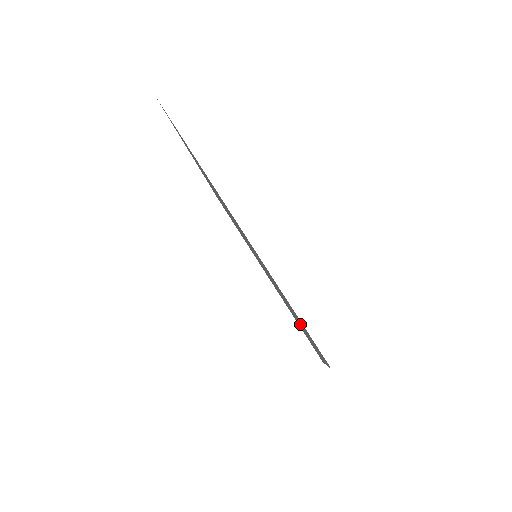
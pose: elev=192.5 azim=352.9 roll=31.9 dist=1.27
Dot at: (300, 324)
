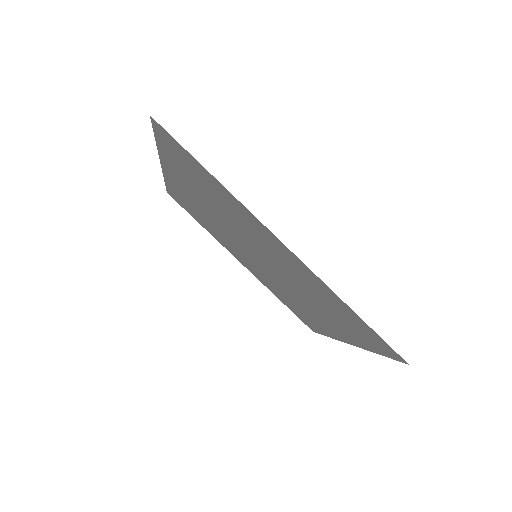
Dot at: (324, 316)
